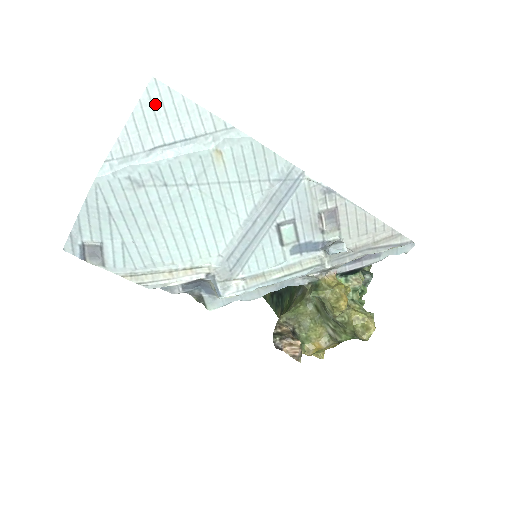
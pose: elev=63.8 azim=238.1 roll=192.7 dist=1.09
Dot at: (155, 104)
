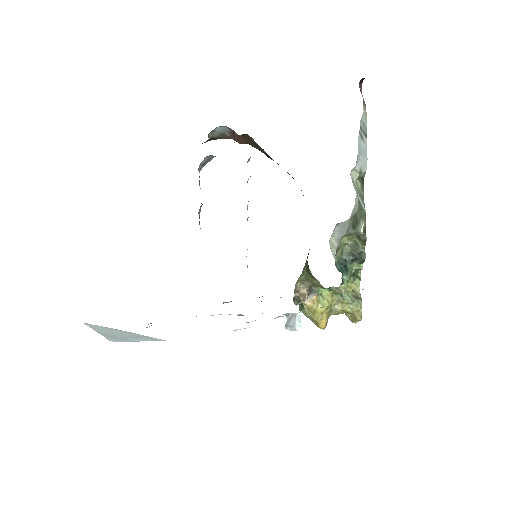
Dot at: (101, 329)
